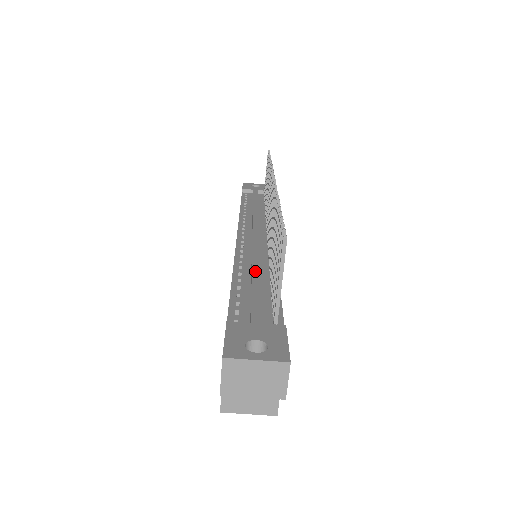
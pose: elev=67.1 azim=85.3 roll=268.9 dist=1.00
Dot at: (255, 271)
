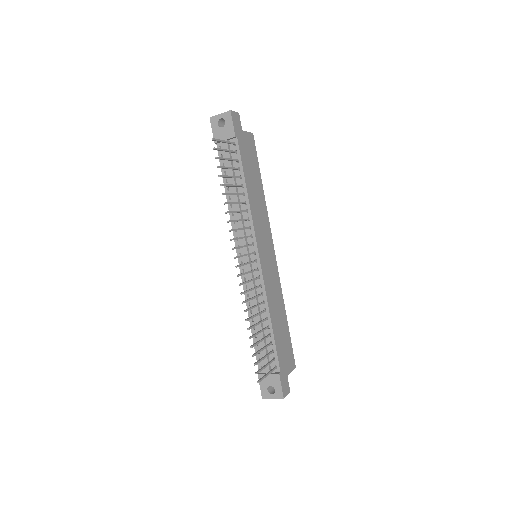
Dot at: occluded
